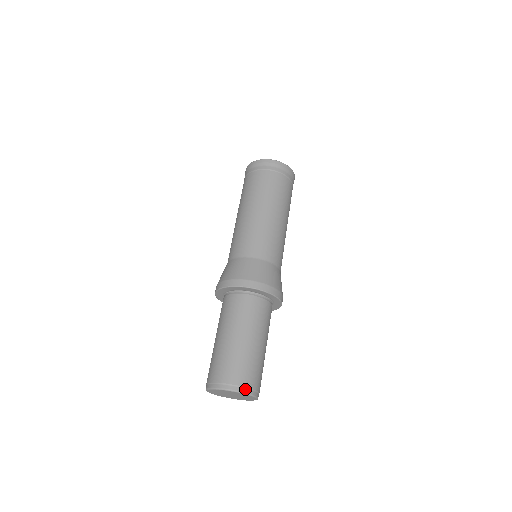
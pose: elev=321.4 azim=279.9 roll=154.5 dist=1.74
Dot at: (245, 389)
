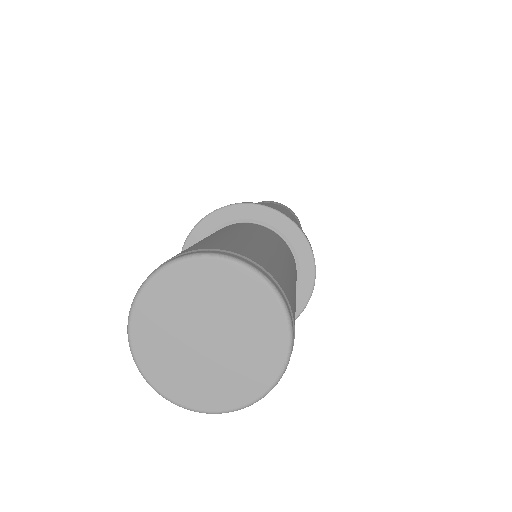
Dot at: (258, 267)
